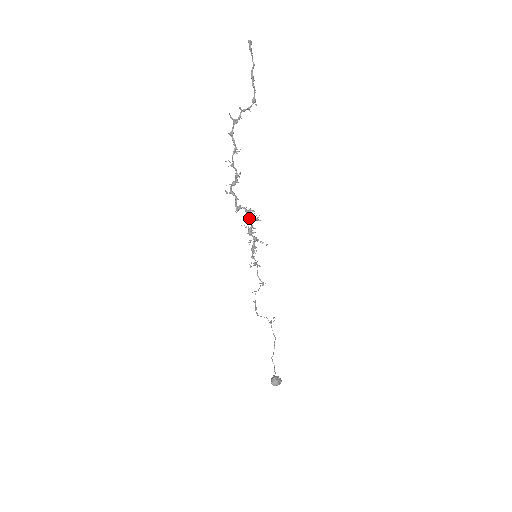
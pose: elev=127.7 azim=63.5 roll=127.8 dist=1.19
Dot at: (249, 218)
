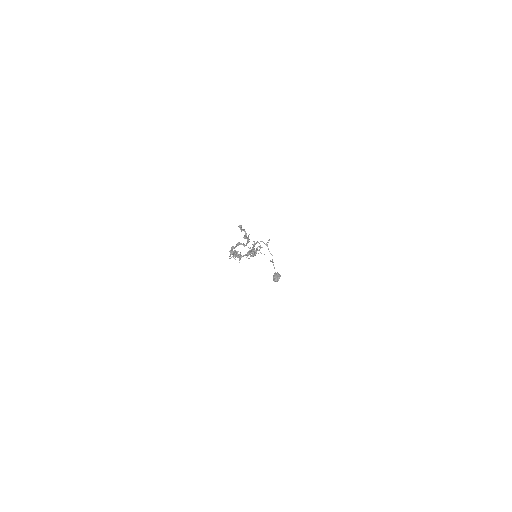
Dot at: occluded
